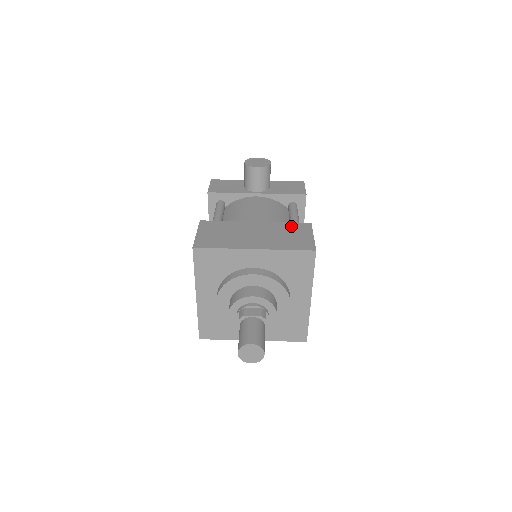
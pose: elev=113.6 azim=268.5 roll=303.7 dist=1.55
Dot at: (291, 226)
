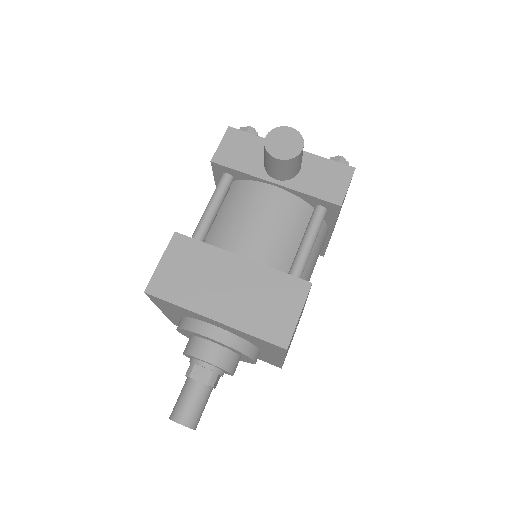
Dot at: (282, 282)
